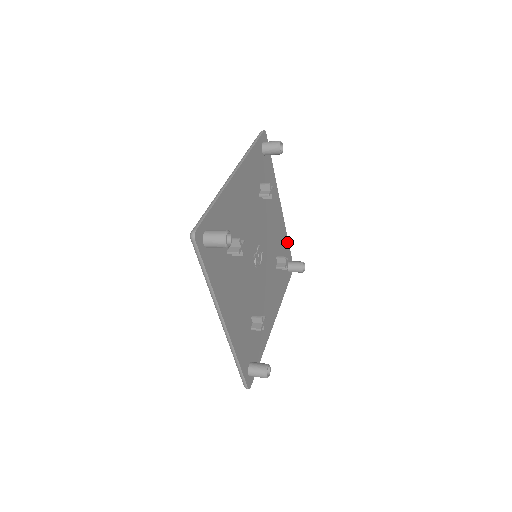
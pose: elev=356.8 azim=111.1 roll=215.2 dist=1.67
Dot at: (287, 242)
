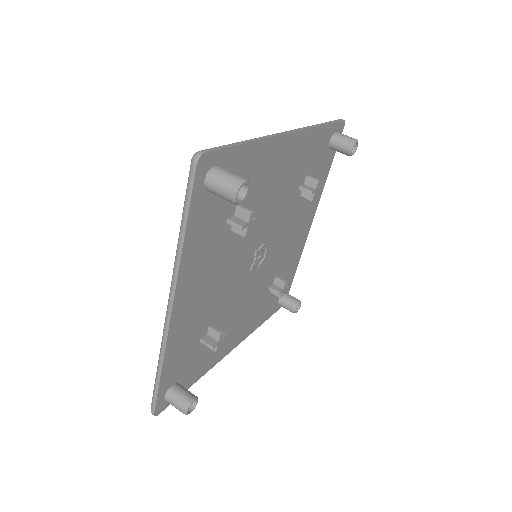
Dot at: (322, 130)
